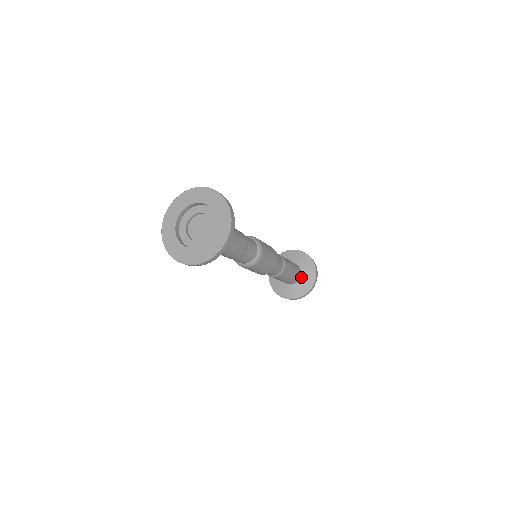
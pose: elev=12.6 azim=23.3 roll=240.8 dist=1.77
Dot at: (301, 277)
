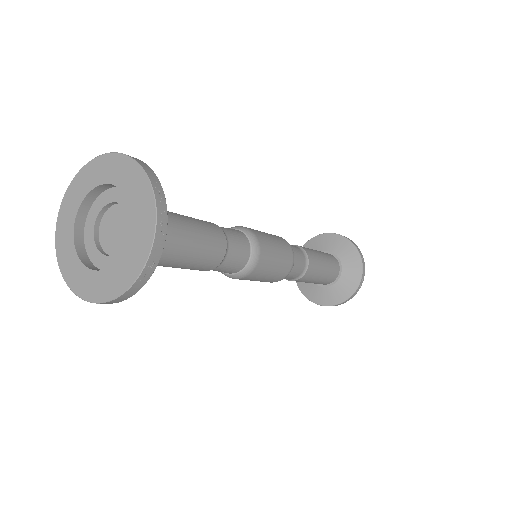
Dot at: (338, 260)
